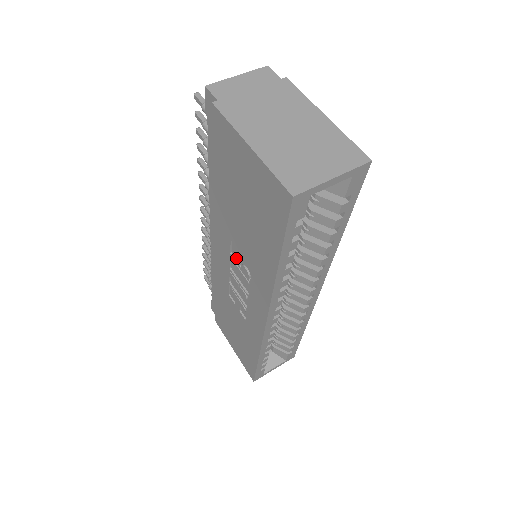
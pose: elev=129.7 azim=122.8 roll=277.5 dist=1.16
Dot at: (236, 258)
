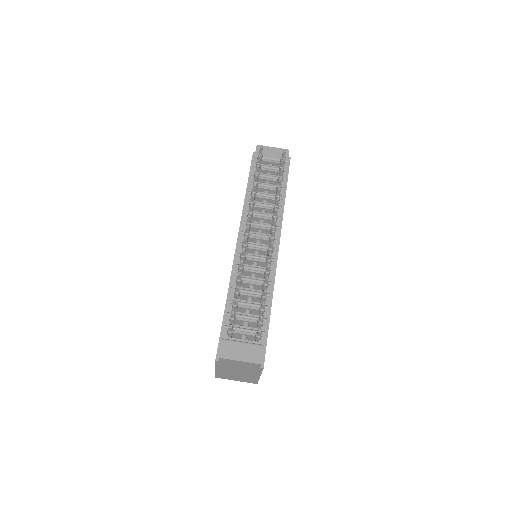
Dot at: occluded
